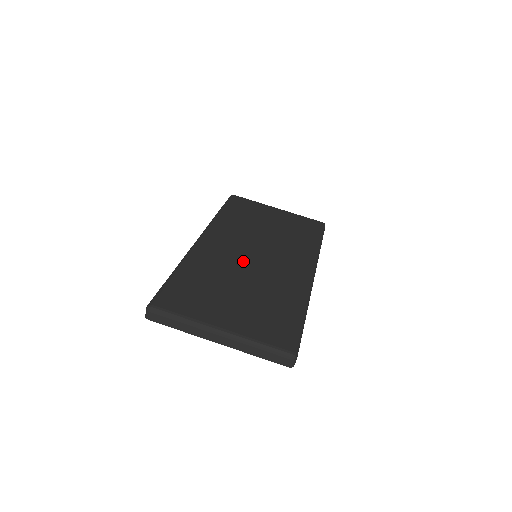
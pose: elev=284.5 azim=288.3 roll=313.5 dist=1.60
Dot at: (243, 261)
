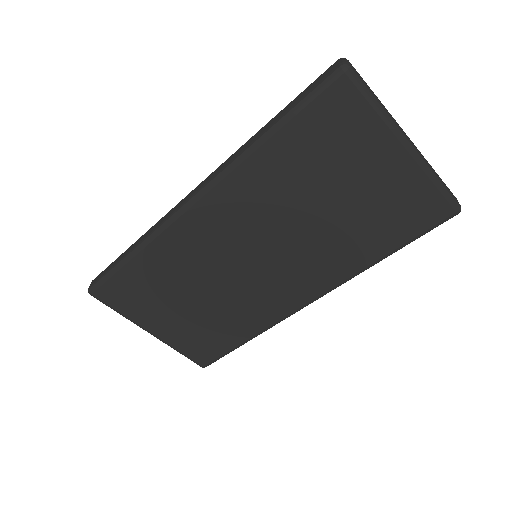
Dot at: (228, 264)
